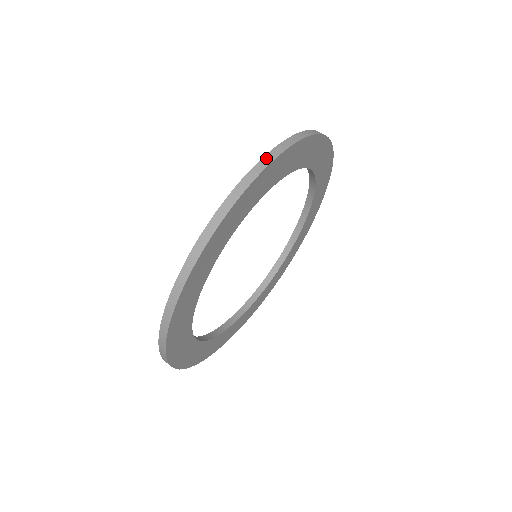
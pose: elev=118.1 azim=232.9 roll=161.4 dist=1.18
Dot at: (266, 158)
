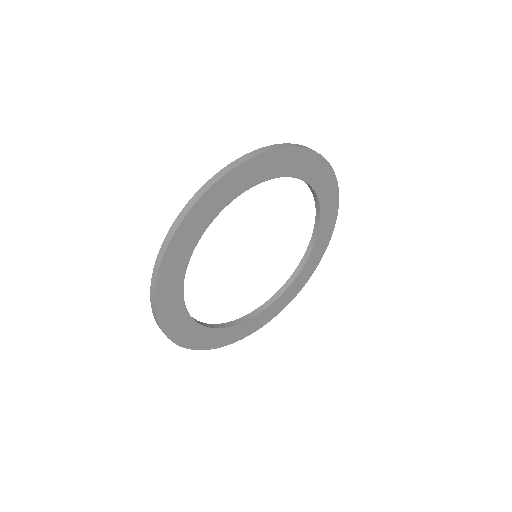
Dot at: (202, 189)
